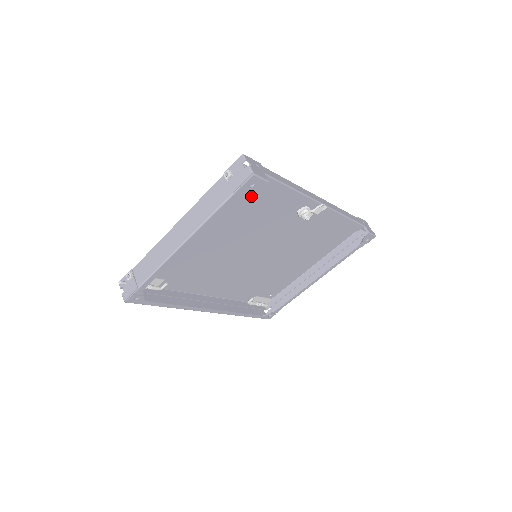
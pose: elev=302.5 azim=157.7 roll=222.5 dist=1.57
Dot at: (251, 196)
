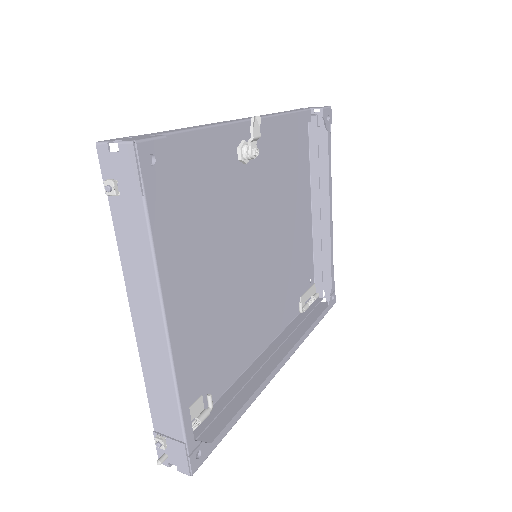
Dot at: (172, 191)
